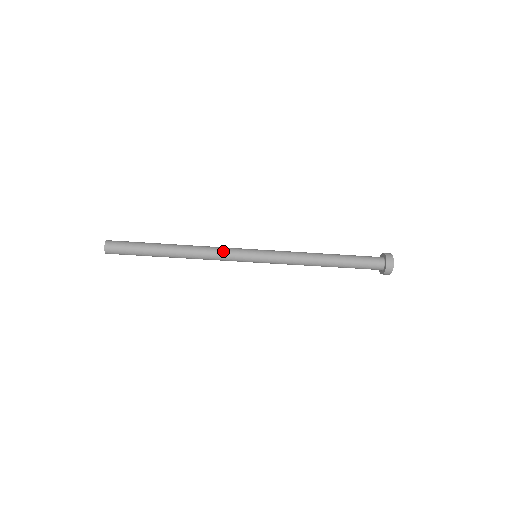
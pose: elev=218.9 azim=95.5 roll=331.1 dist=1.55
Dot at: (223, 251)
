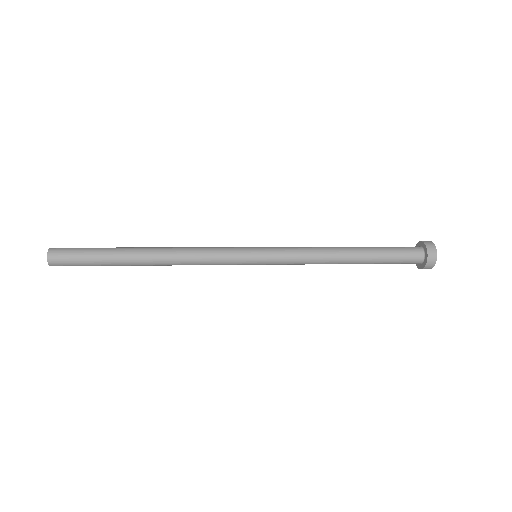
Dot at: (212, 256)
